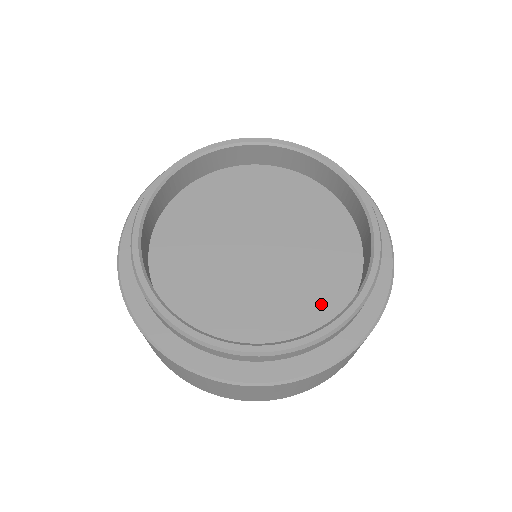
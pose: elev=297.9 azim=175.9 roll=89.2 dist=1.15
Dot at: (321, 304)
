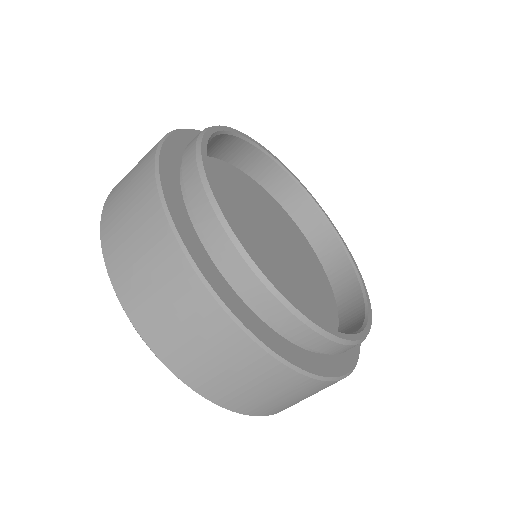
Dot at: occluded
